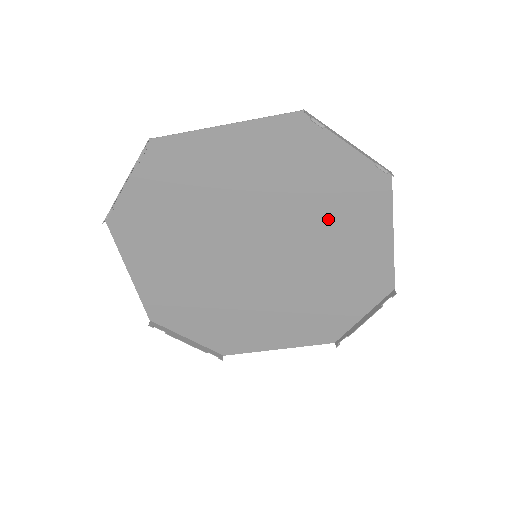
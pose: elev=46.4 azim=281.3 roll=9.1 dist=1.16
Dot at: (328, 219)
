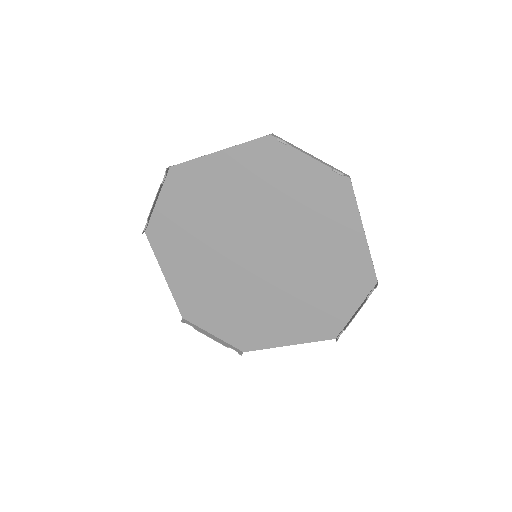
Dot at: (307, 220)
